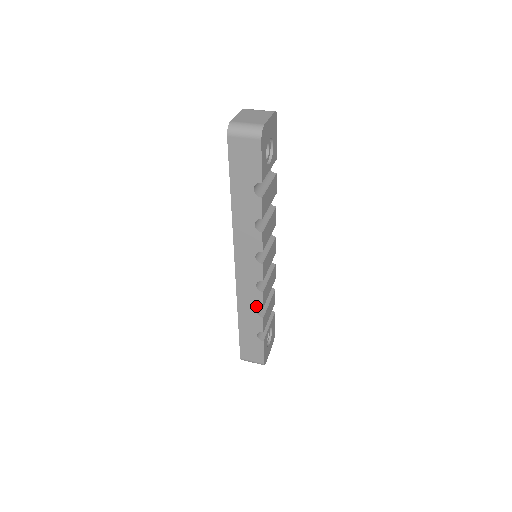
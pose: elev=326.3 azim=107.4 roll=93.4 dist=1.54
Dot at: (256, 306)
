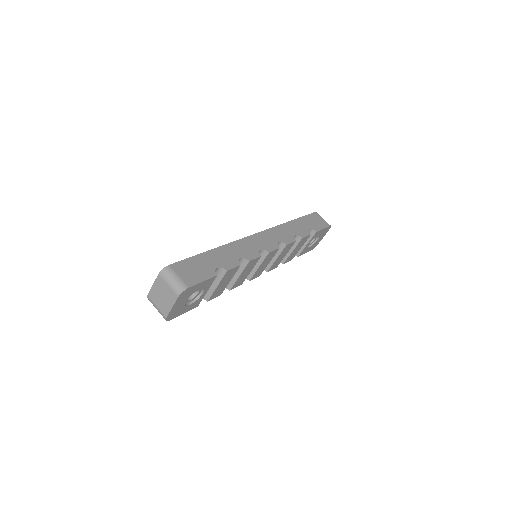
Dot at: occluded
